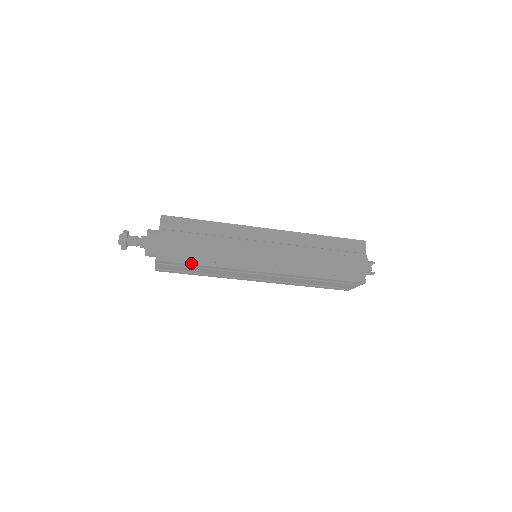
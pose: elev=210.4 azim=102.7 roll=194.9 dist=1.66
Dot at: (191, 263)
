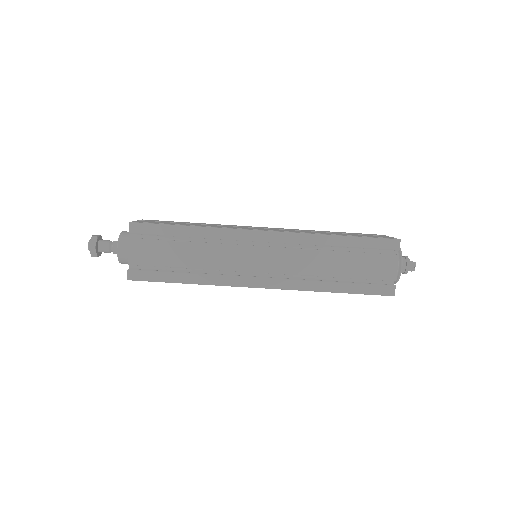
Dot at: (172, 225)
